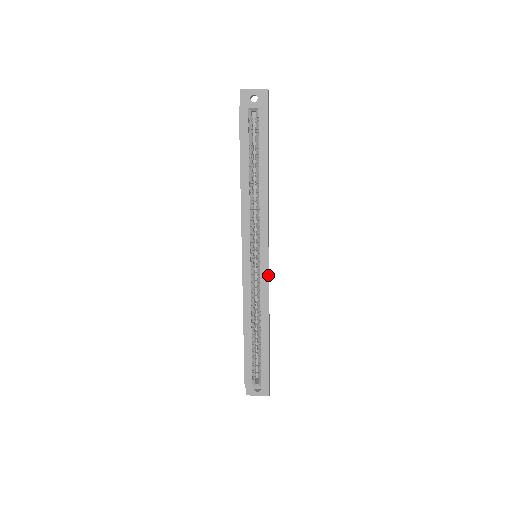
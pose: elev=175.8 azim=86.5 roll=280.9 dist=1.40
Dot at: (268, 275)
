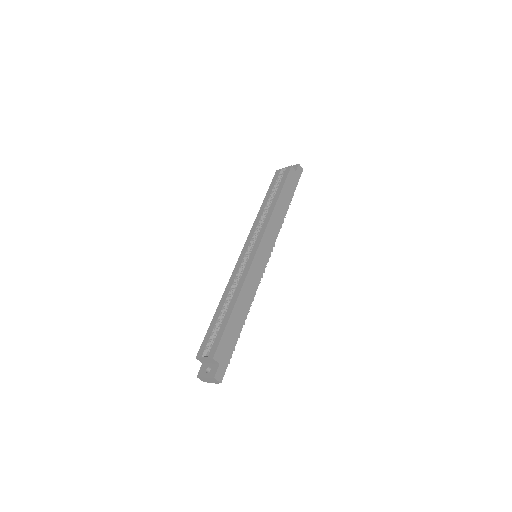
Dot at: (253, 259)
